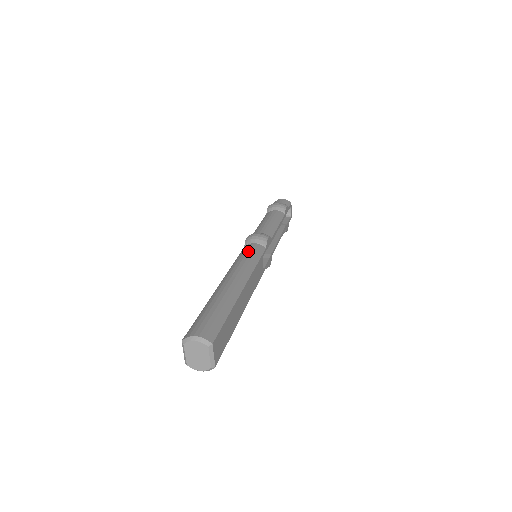
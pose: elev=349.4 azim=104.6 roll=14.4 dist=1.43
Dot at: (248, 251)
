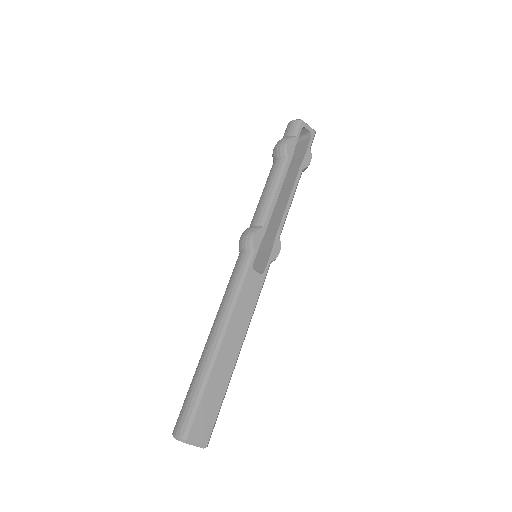
Dot at: (234, 271)
